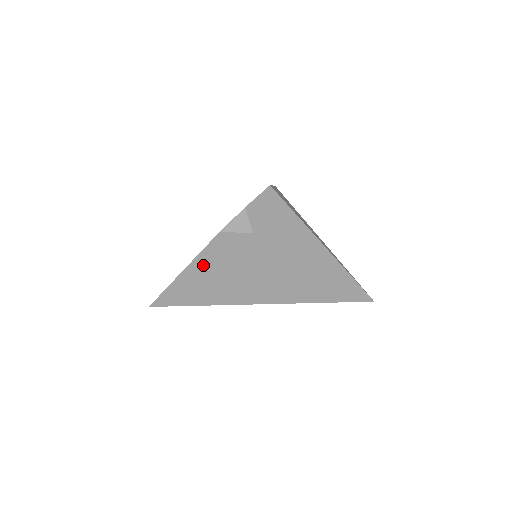
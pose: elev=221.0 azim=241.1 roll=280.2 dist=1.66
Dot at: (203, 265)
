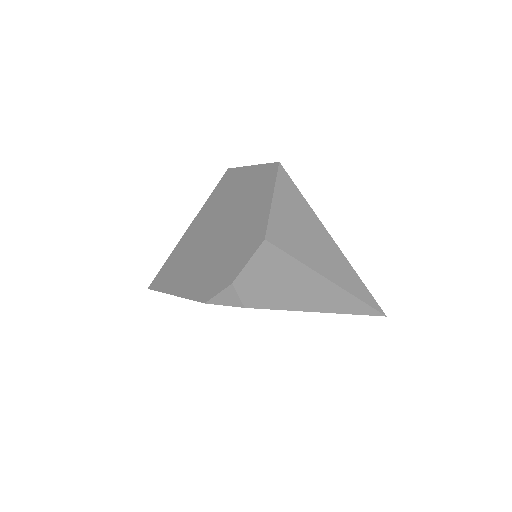
Dot at: occluded
